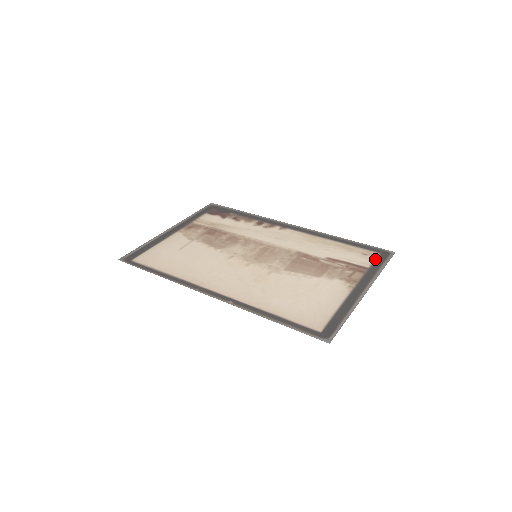
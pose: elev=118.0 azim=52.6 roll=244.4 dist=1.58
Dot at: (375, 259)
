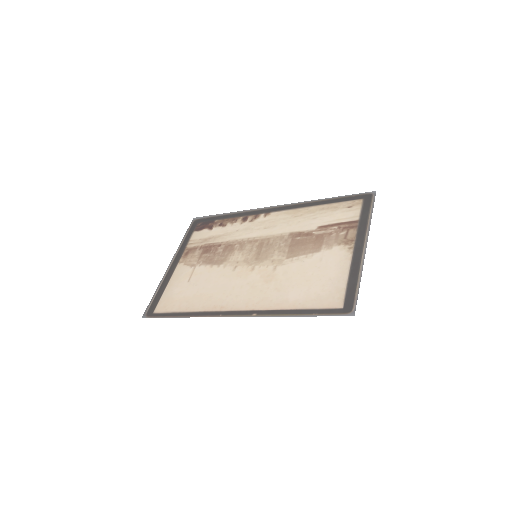
Dot at: (361, 208)
